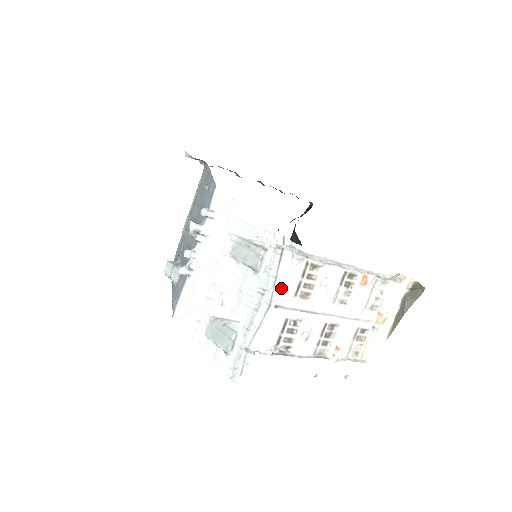
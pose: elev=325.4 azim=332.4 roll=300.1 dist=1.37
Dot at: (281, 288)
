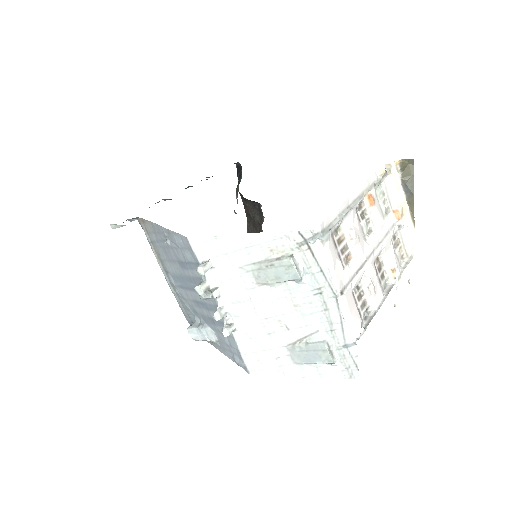
Dot at: (333, 275)
